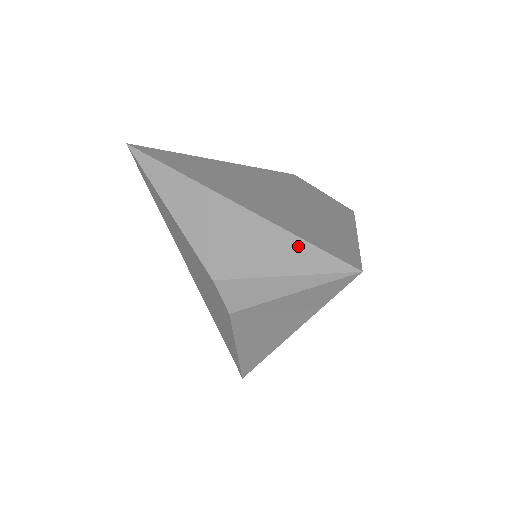
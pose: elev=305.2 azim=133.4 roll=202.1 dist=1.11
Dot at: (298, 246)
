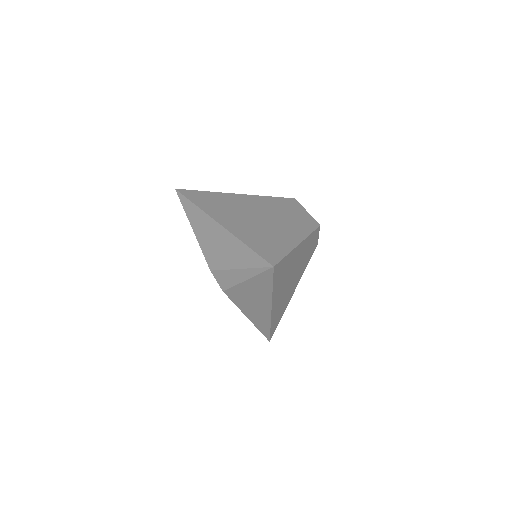
Dot at: (246, 251)
